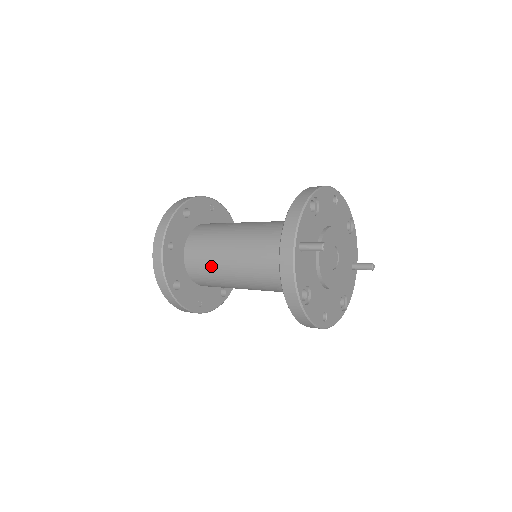
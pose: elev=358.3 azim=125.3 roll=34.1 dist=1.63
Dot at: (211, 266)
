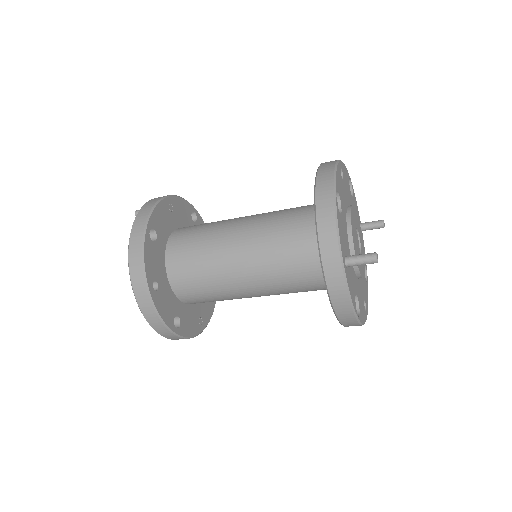
Dot at: (213, 290)
